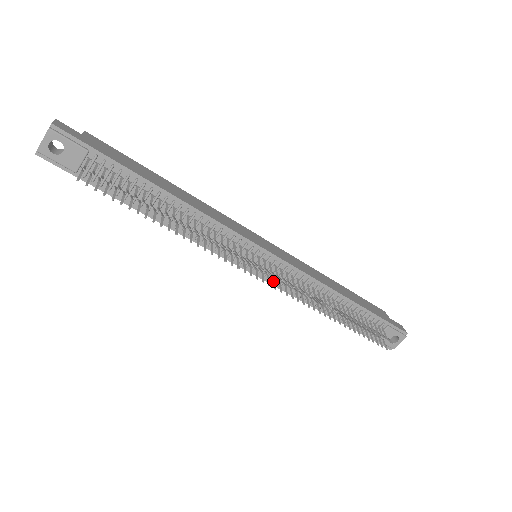
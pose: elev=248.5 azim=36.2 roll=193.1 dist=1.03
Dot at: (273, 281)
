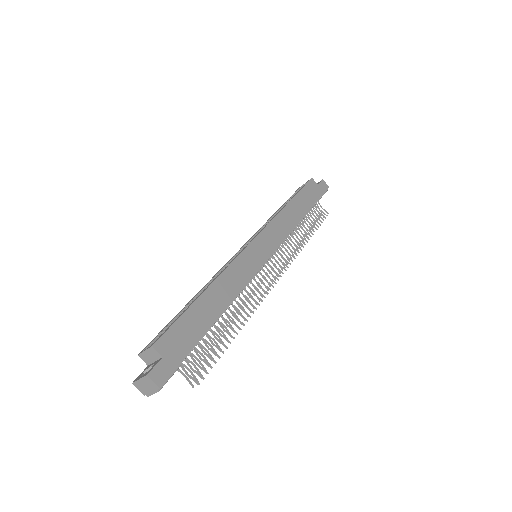
Dot at: occluded
